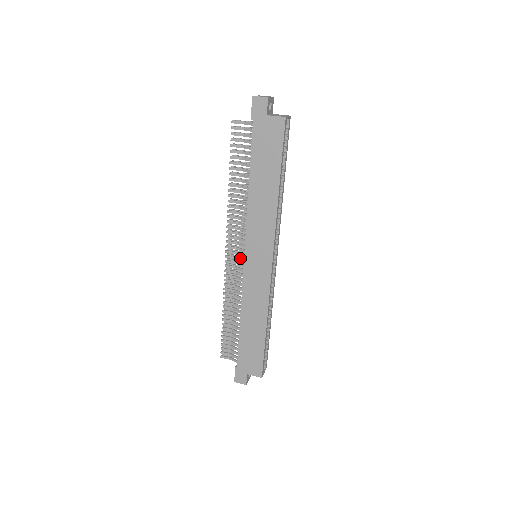
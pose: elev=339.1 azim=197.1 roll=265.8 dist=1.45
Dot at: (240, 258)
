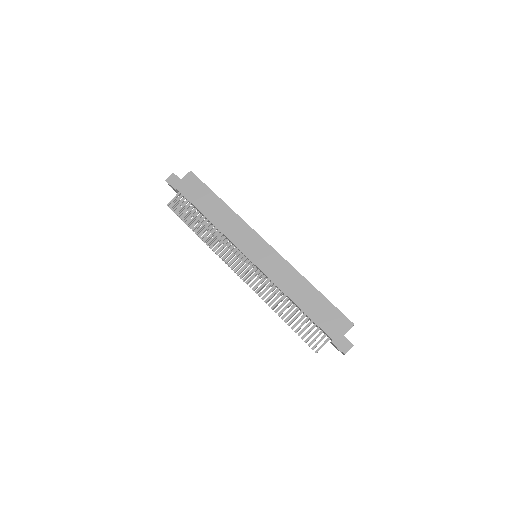
Dot at: occluded
